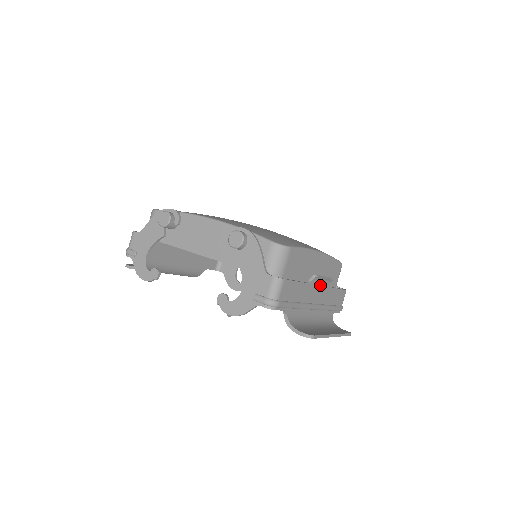
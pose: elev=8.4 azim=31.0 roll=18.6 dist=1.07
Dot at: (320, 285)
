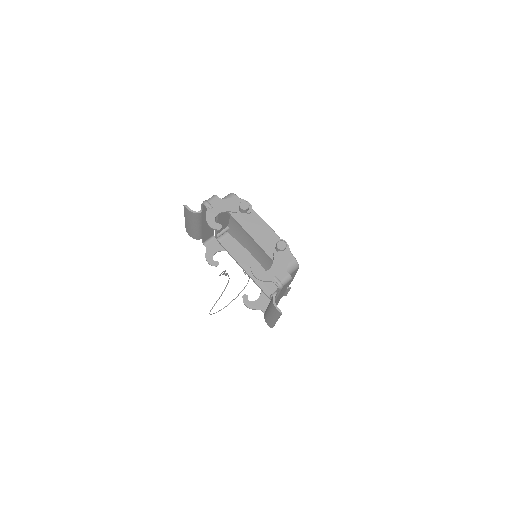
Dot at: (284, 293)
